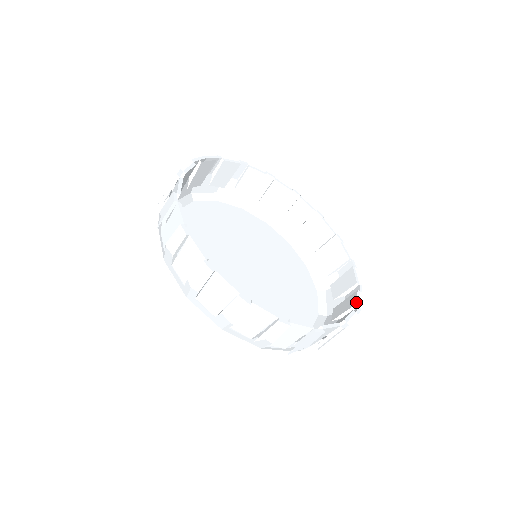
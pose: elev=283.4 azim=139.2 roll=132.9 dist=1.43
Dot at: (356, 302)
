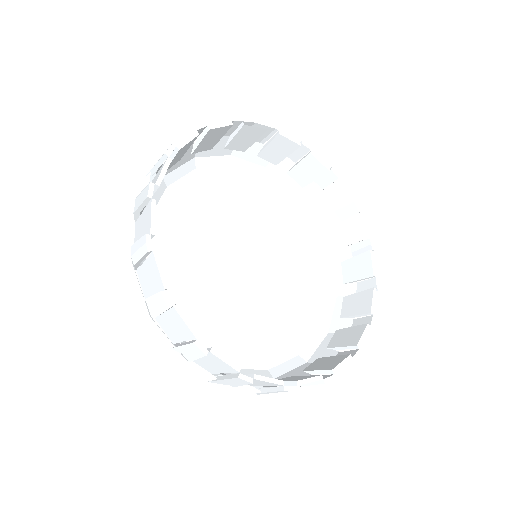
Dot at: (334, 367)
